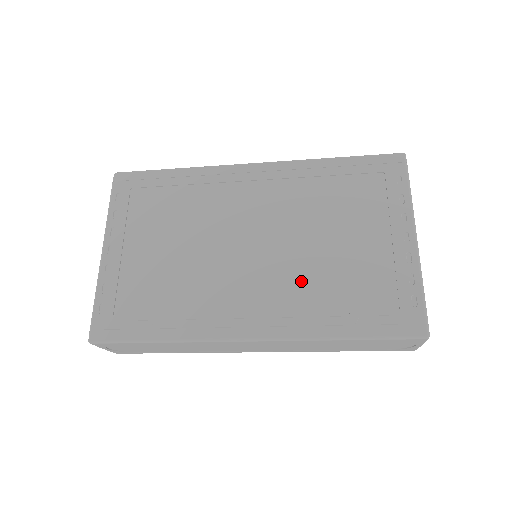
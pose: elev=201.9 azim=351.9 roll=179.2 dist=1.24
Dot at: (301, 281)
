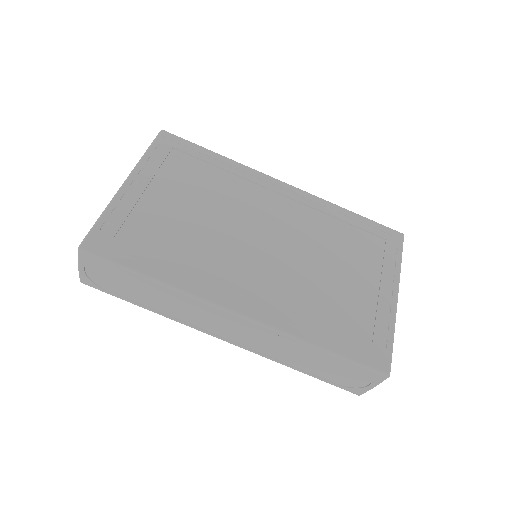
Dot at: (298, 287)
